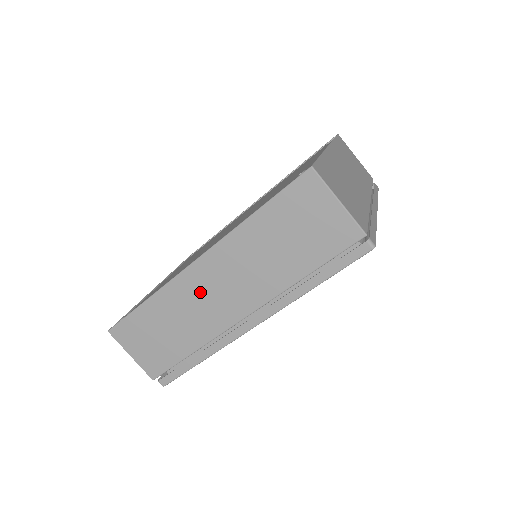
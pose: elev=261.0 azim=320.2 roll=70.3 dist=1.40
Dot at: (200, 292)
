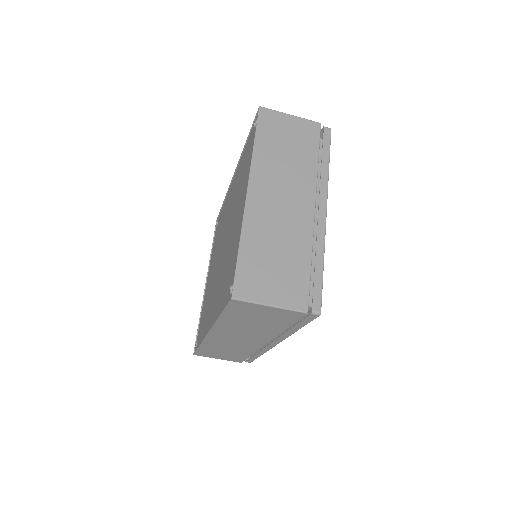
Dot at: (227, 341)
